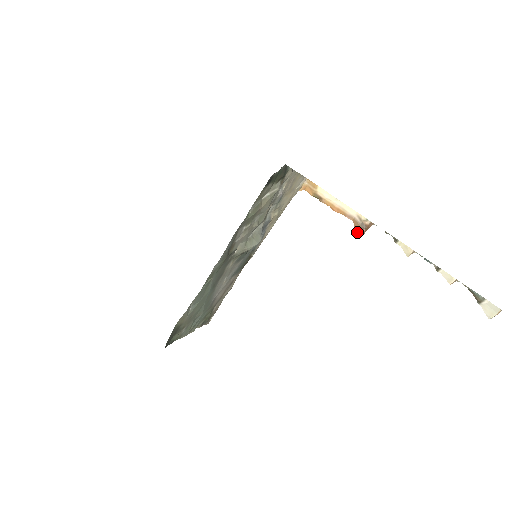
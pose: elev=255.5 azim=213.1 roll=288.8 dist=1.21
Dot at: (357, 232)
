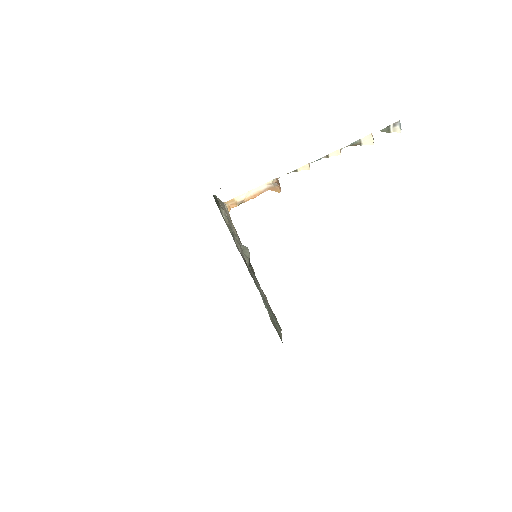
Dot at: (277, 191)
